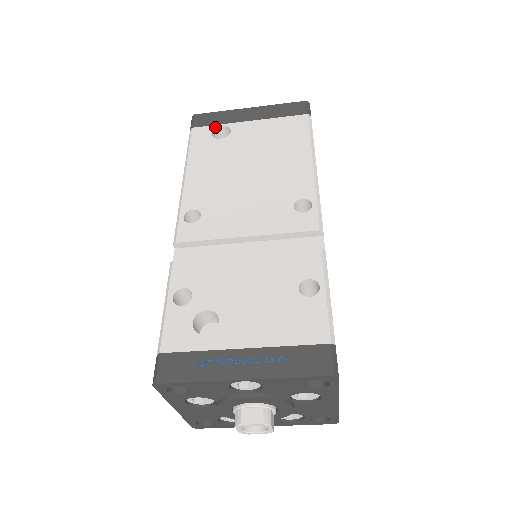
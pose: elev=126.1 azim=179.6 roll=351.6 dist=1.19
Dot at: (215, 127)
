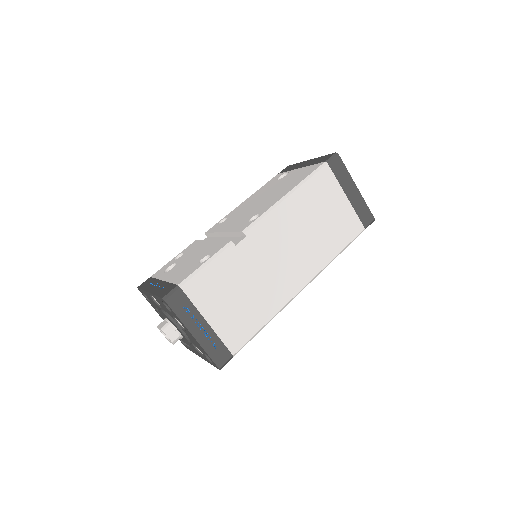
Dot at: (285, 173)
